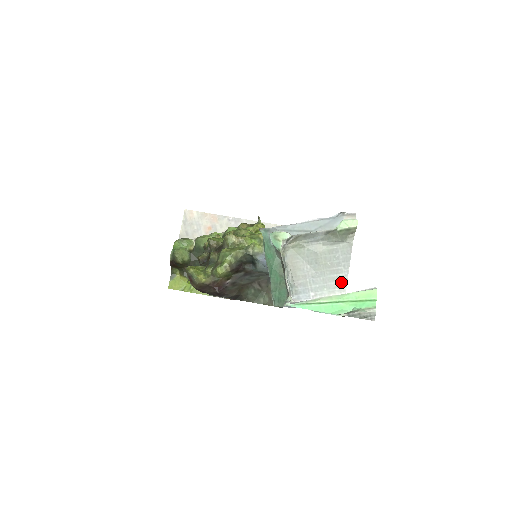
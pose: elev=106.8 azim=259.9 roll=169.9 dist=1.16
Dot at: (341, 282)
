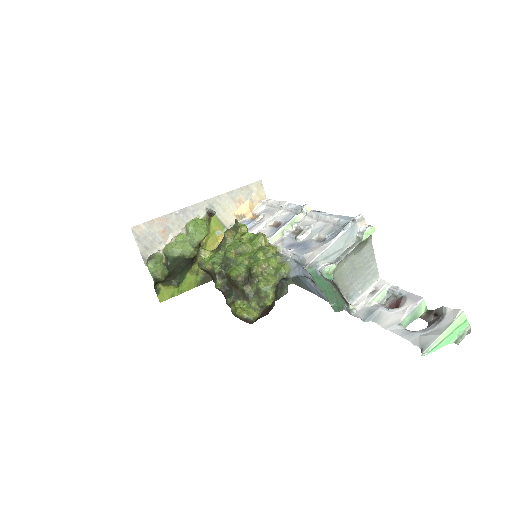
Dot at: (374, 272)
